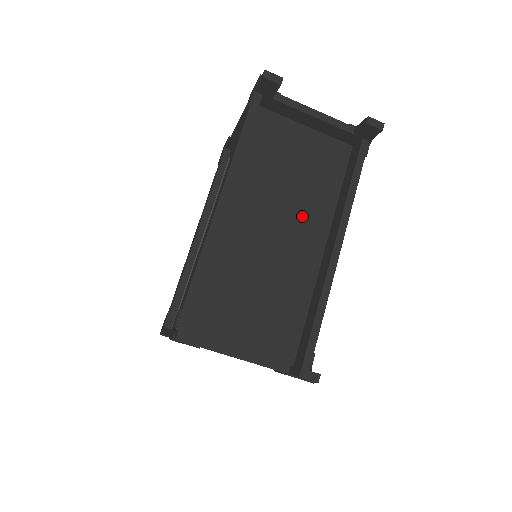
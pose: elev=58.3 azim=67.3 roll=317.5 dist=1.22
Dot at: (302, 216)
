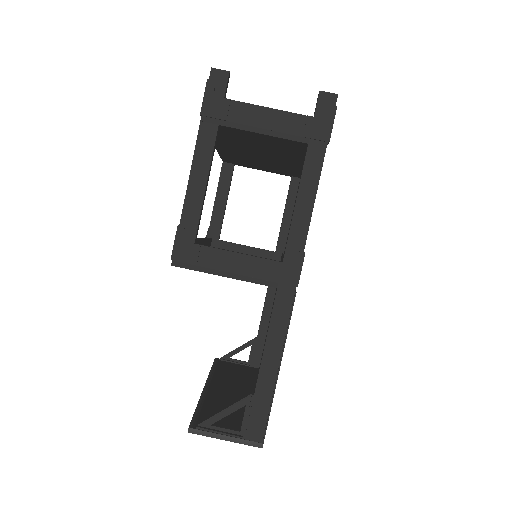
Dot at: occluded
